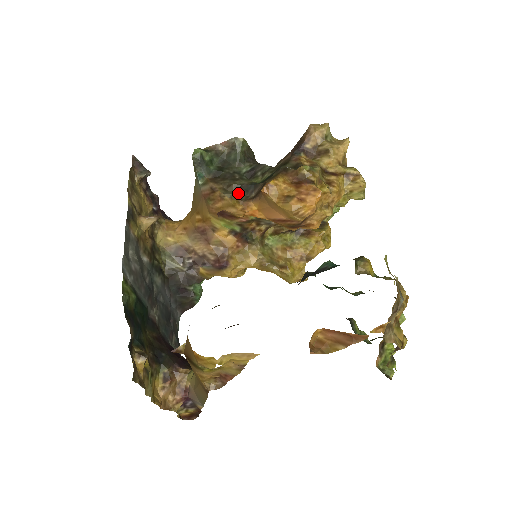
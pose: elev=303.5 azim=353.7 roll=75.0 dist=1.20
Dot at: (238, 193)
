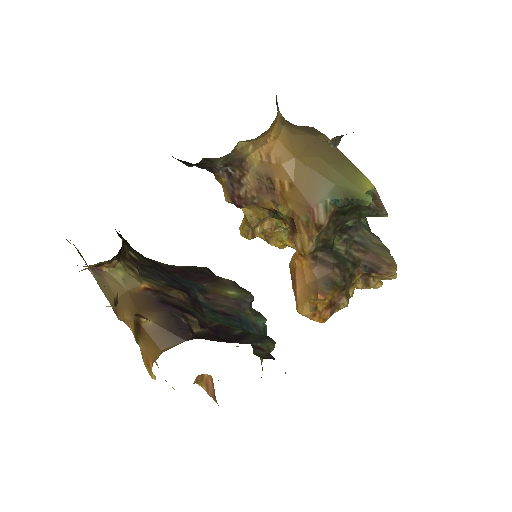
Dot at: (319, 245)
